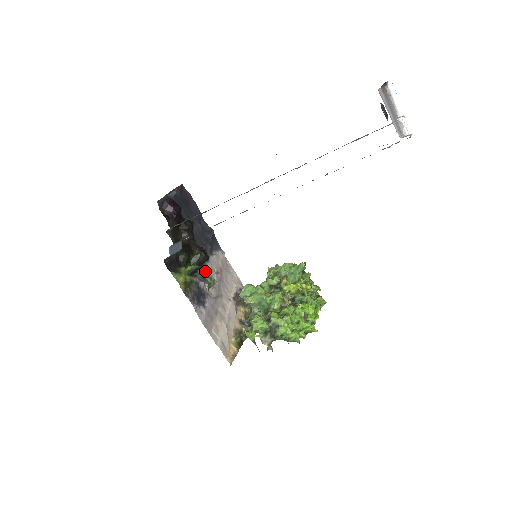
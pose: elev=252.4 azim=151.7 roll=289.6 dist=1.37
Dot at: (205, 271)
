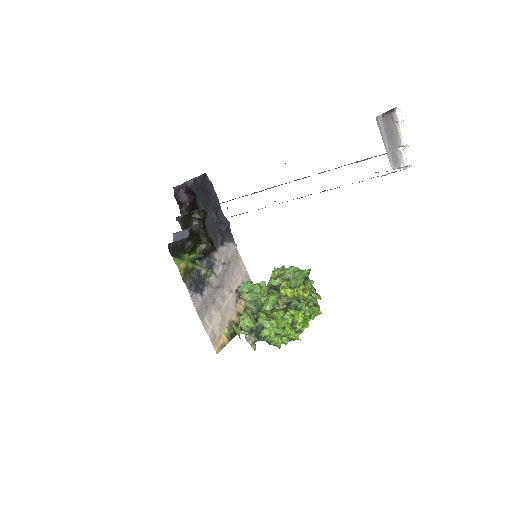
Dot at: (210, 261)
